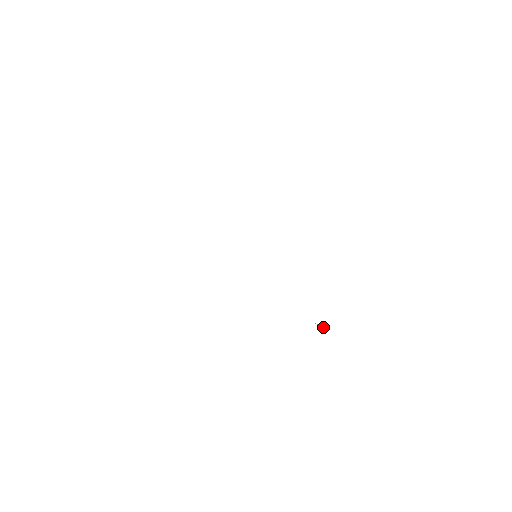
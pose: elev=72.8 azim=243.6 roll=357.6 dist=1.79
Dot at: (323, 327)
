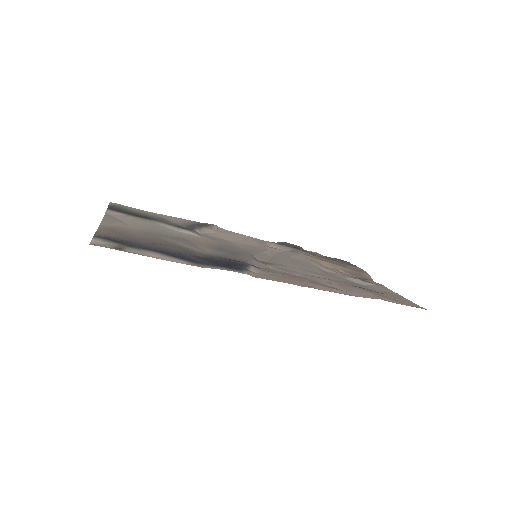
Dot at: (353, 267)
